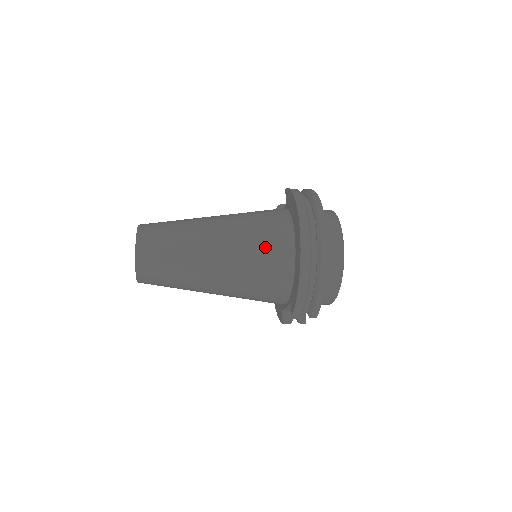
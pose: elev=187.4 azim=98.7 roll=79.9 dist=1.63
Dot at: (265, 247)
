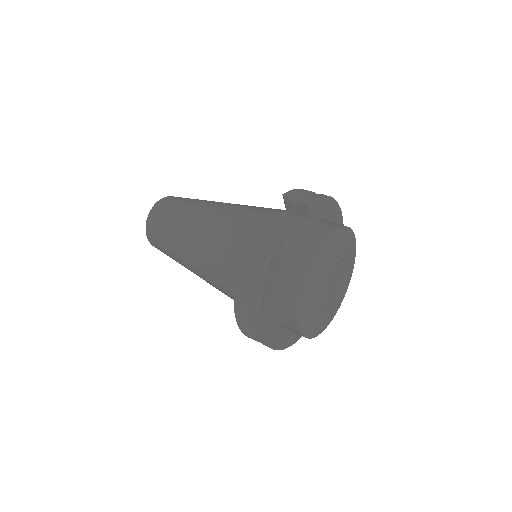
Dot at: (231, 297)
